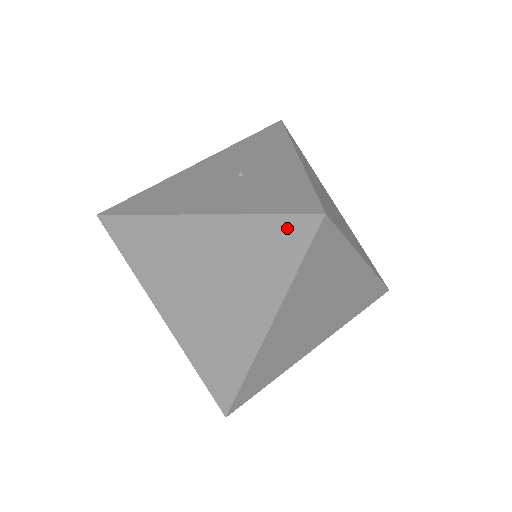
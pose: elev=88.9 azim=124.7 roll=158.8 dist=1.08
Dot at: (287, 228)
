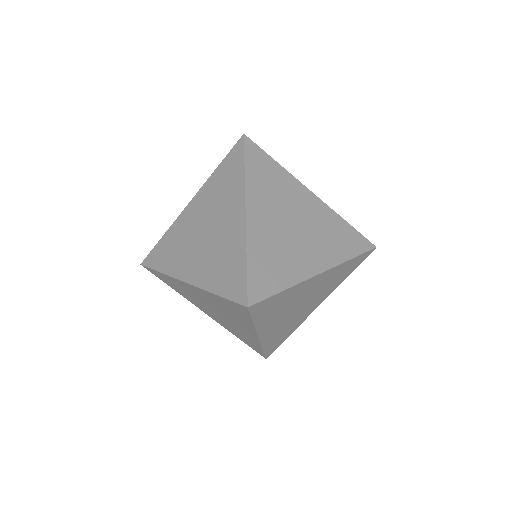
Dot at: (231, 157)
